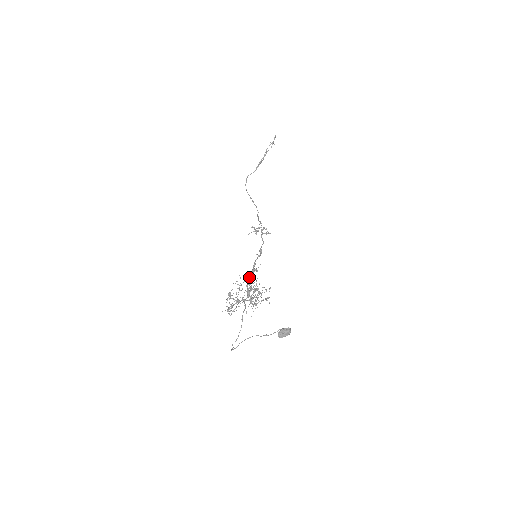
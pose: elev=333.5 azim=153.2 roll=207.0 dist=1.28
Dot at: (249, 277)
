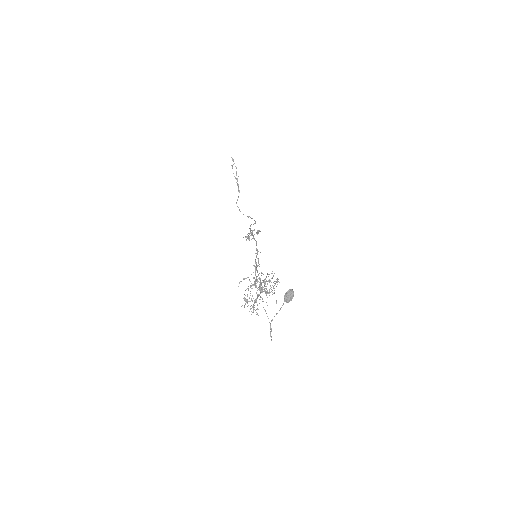
Dot at: occluded
